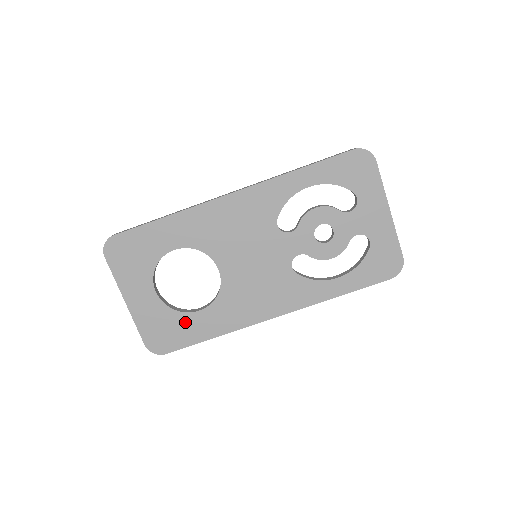
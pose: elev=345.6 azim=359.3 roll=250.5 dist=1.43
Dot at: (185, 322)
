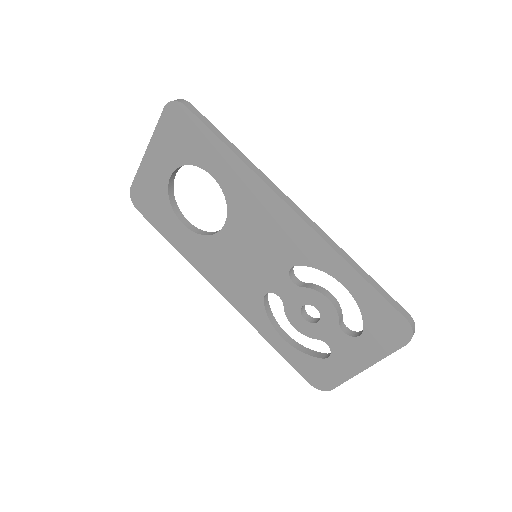
Dot at: (168, 215)
